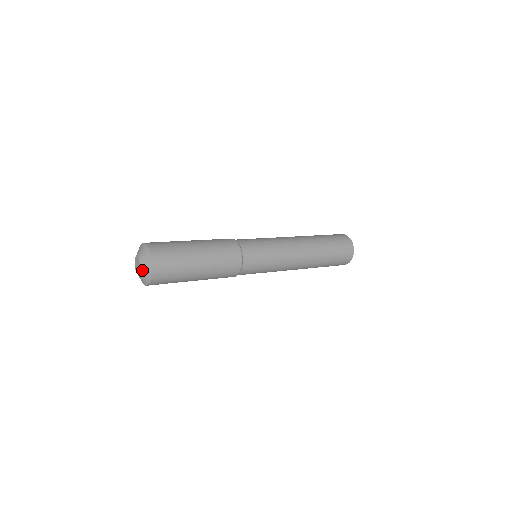
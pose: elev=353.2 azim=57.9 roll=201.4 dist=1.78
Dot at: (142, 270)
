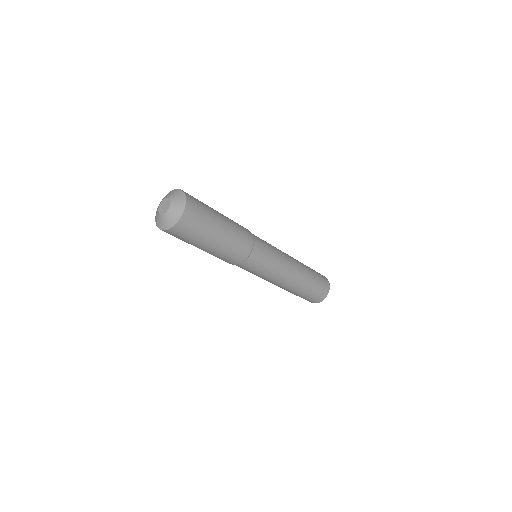
Dot at: (167, 215)
